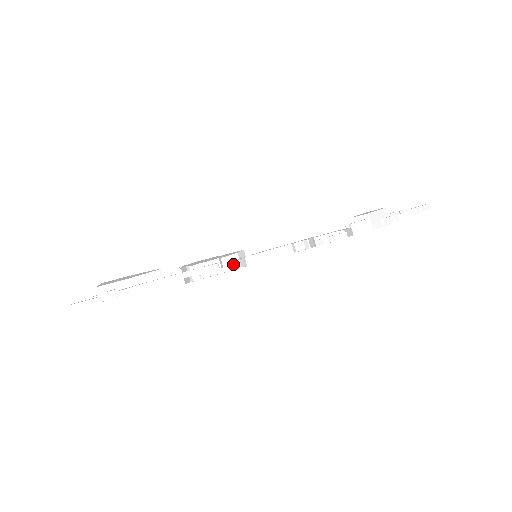
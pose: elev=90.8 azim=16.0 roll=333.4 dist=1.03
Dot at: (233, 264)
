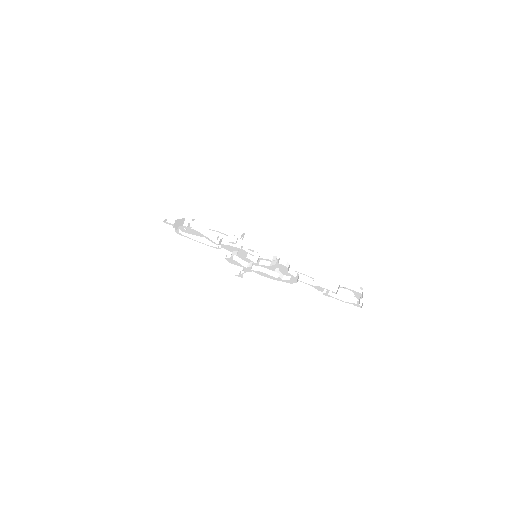
Dot at: (257, 251)
